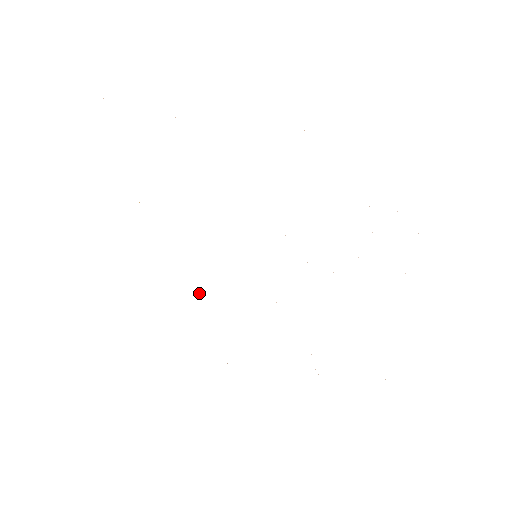
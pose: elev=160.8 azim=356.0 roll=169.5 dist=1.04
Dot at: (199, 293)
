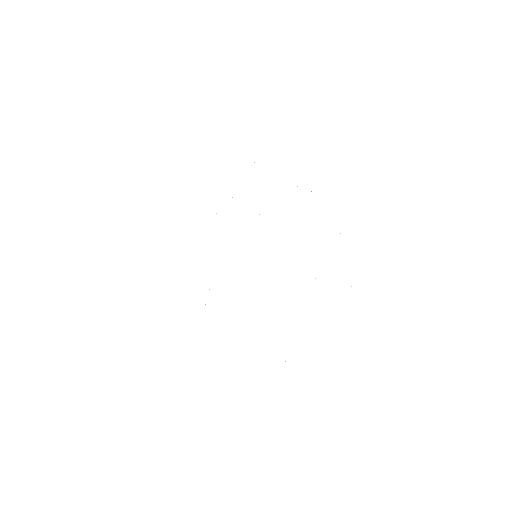
Dot at: occluded
